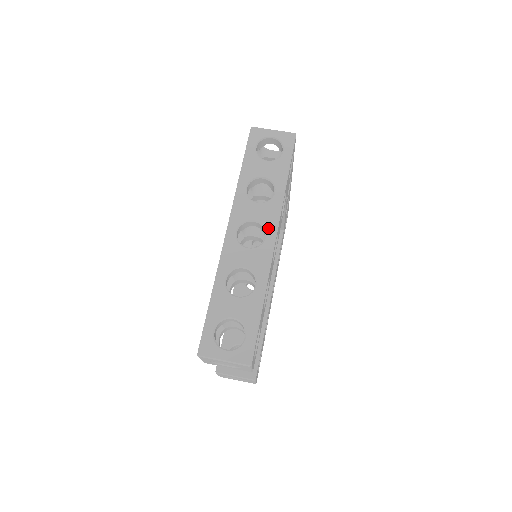
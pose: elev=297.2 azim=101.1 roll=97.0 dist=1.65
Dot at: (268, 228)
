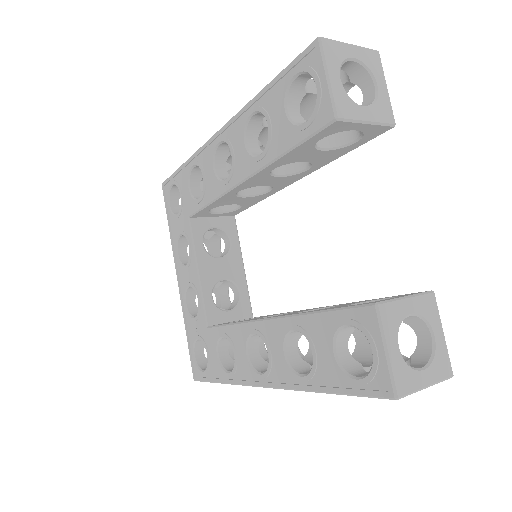
Dot at: occluded
